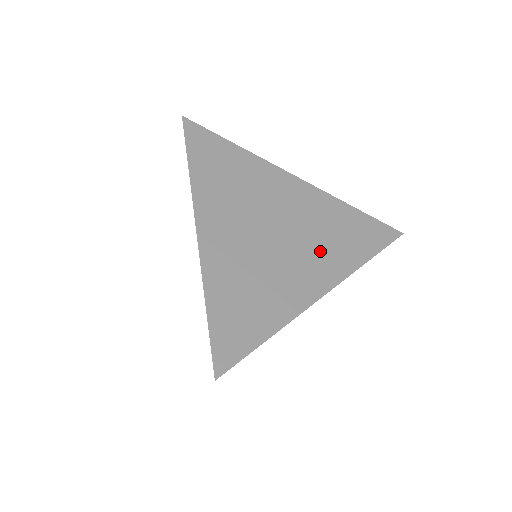
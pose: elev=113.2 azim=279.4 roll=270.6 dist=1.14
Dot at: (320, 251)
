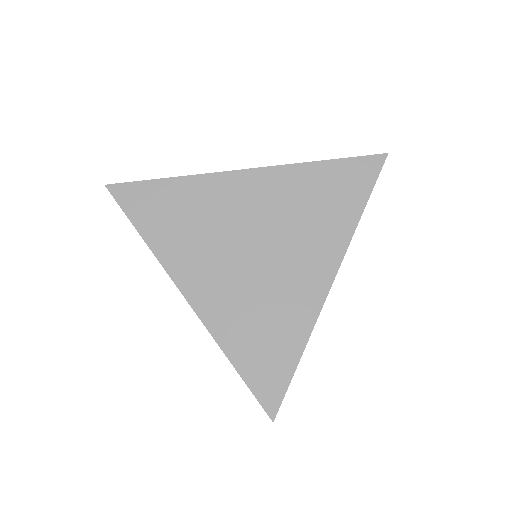
Dot at: (307, 240)
